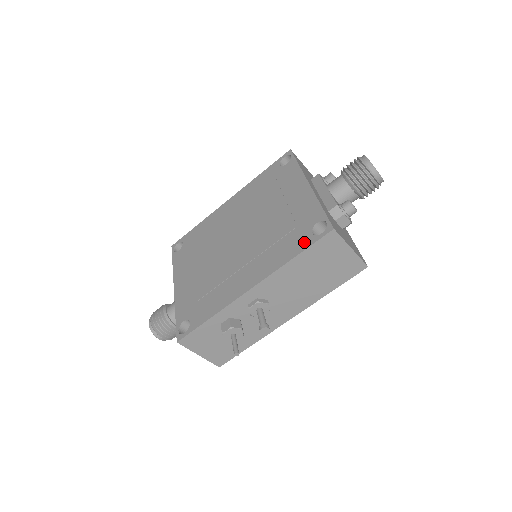
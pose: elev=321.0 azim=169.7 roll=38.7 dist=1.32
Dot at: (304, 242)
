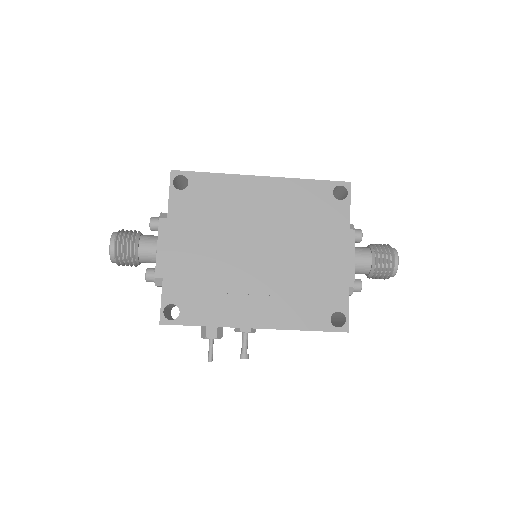
Dot at: (321, 322)
